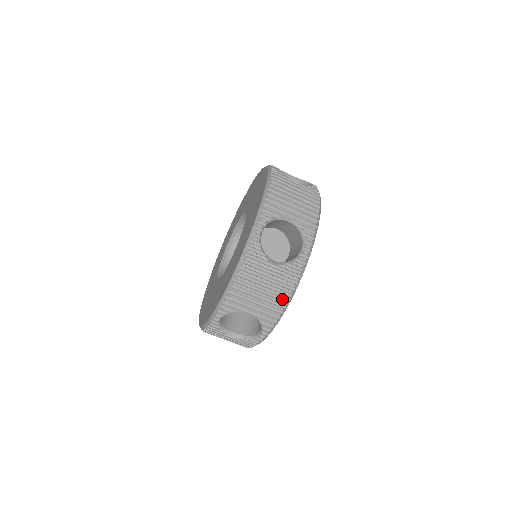
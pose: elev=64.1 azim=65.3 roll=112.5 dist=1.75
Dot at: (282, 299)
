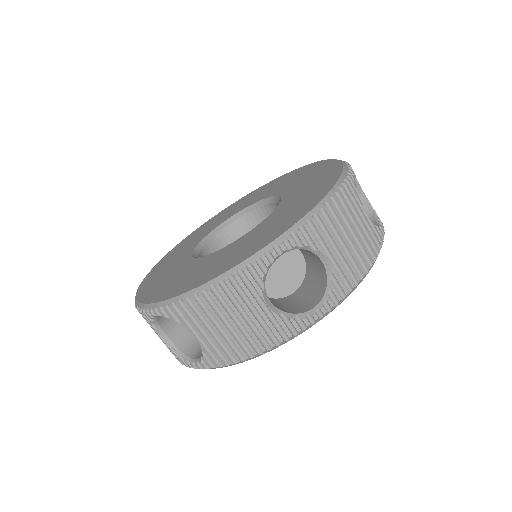
Dot at: (365, 260)
